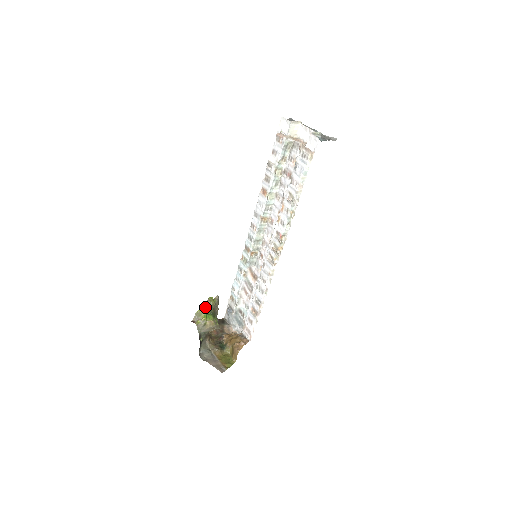
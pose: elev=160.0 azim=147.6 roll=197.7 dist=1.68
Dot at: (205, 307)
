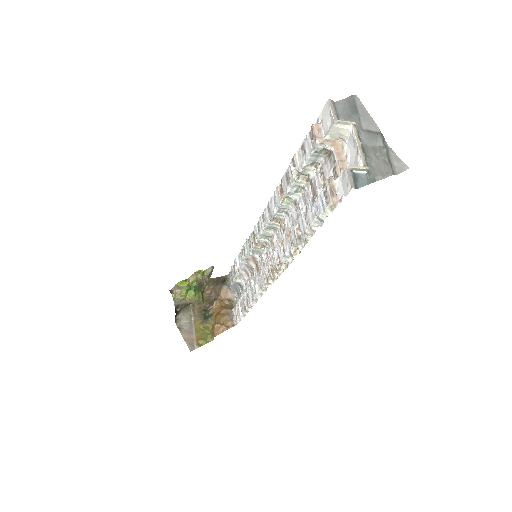
Dot at: (186, 283)
